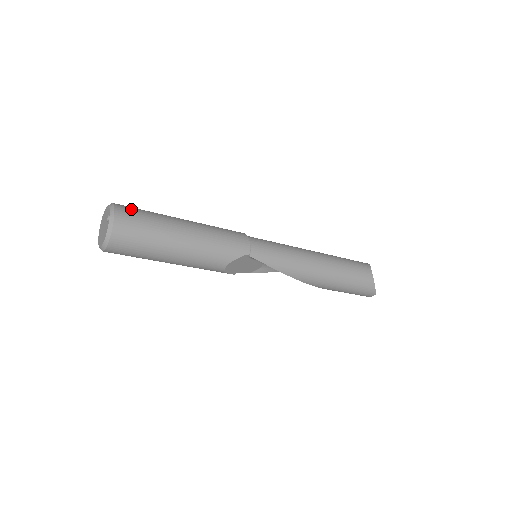
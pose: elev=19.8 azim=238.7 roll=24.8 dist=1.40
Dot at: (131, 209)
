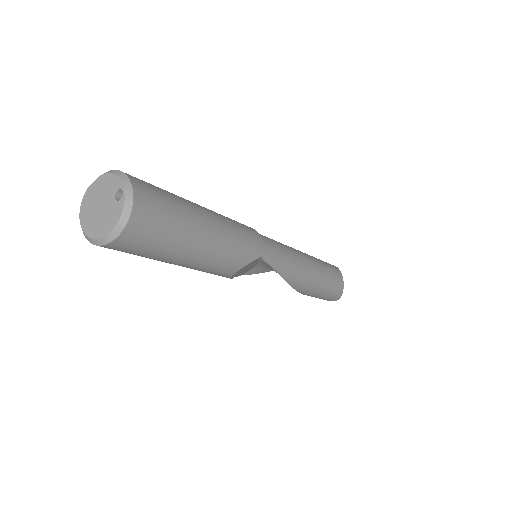
Dot at: (147, 184)
